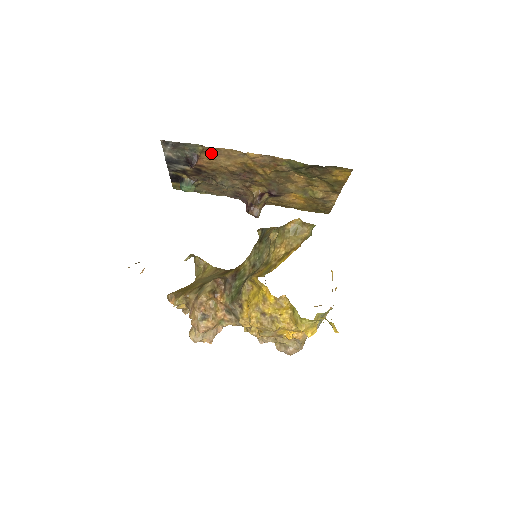
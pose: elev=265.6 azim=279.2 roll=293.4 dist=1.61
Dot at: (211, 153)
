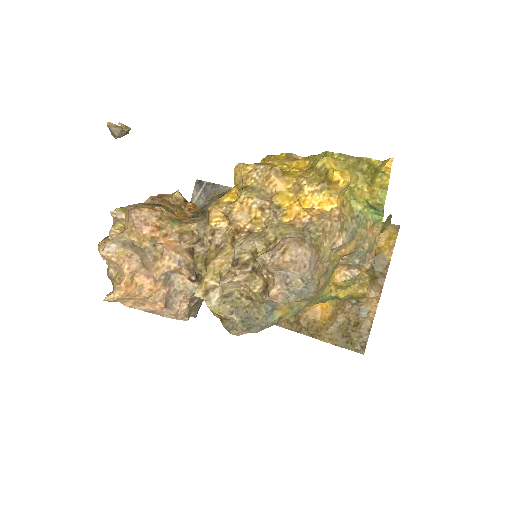
Dot at: occluded
